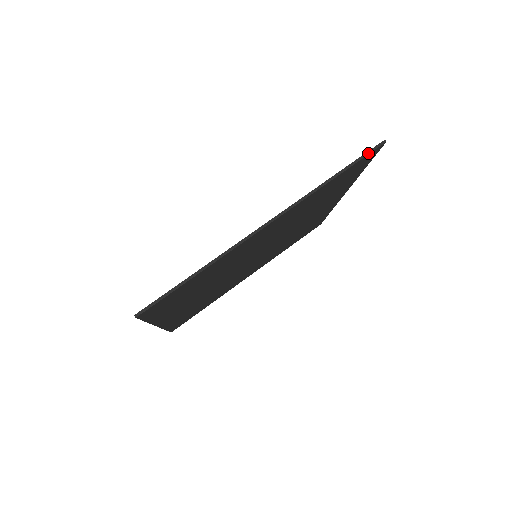
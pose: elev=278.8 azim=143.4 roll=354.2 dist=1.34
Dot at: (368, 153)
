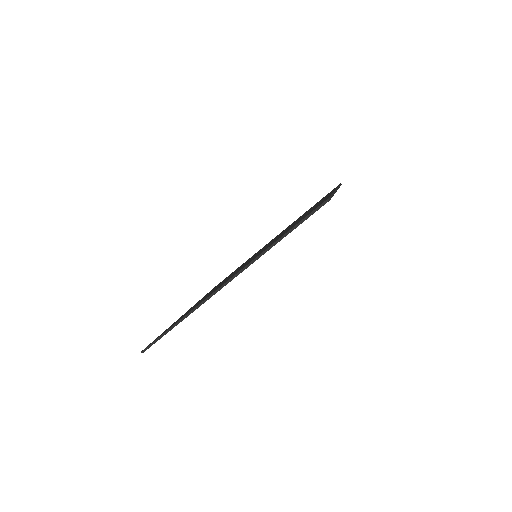
Dot at: (311, 214)
